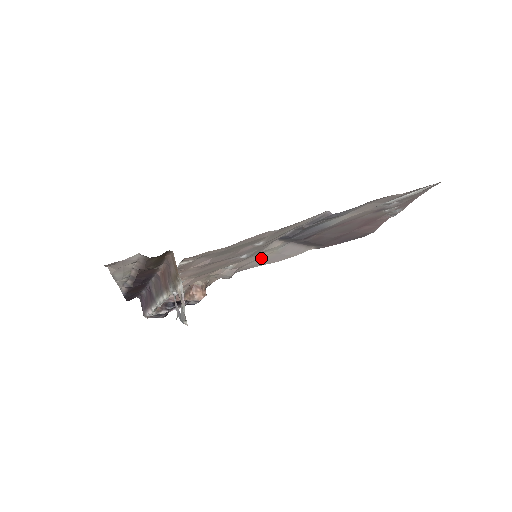
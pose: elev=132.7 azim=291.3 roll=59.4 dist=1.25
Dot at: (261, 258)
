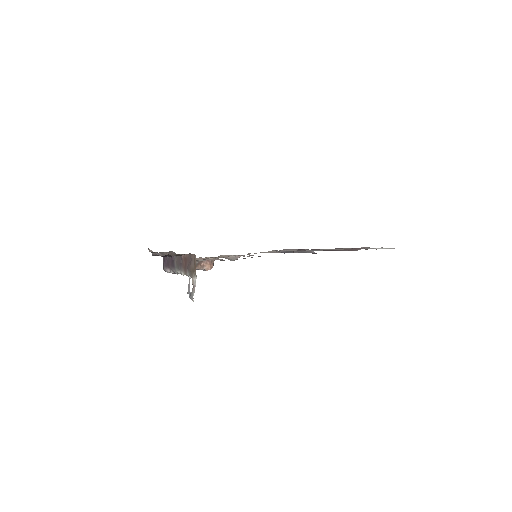
Dot at: occluded
